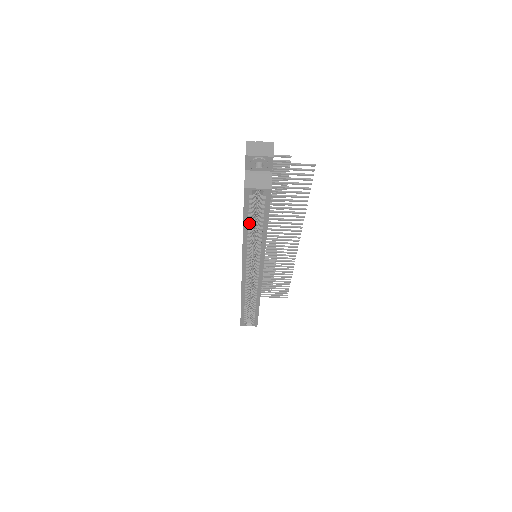
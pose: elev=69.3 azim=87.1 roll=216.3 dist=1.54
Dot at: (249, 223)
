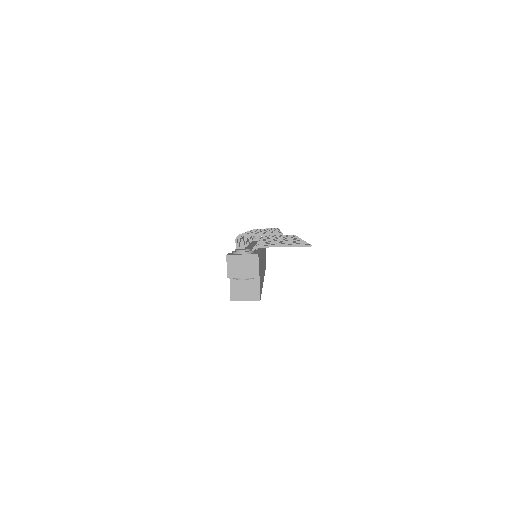
Dot at: occluded
